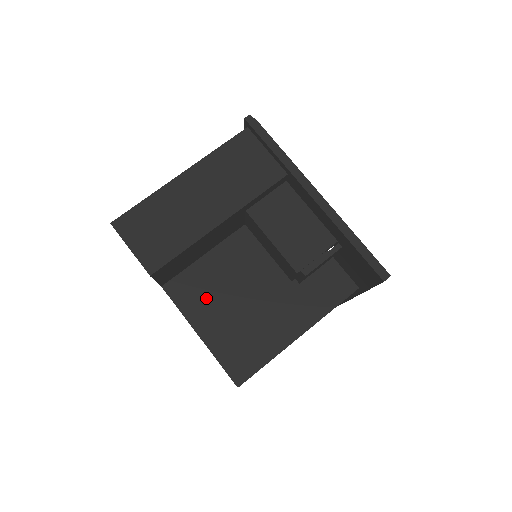
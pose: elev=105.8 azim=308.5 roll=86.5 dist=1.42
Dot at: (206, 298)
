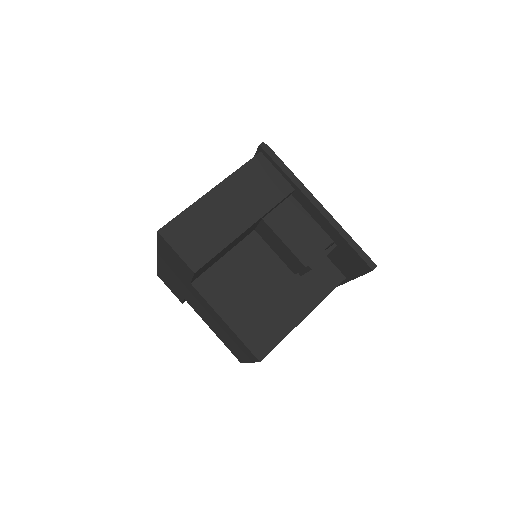
Dot at: (228, 291)
